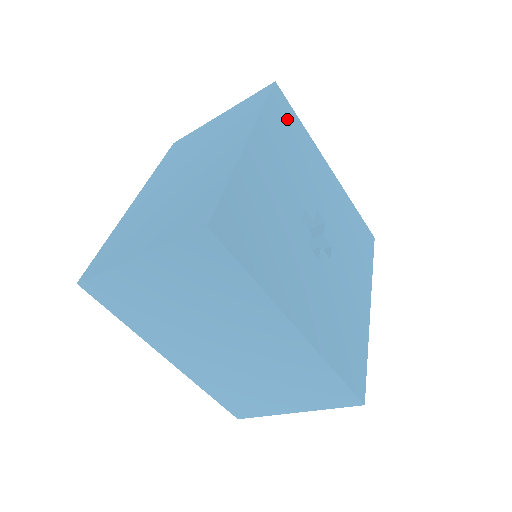
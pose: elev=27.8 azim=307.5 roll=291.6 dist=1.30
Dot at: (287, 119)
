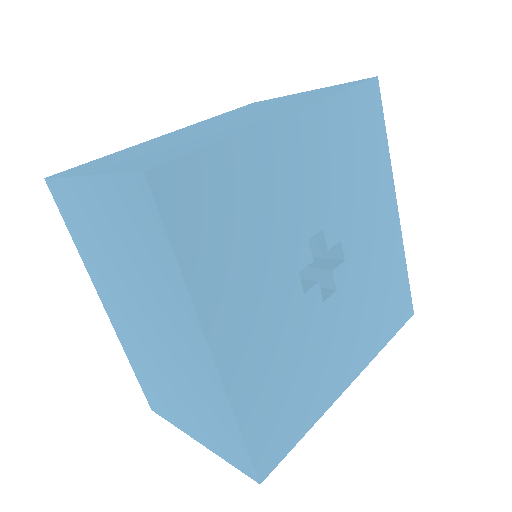
Dot at: (367, 124)
